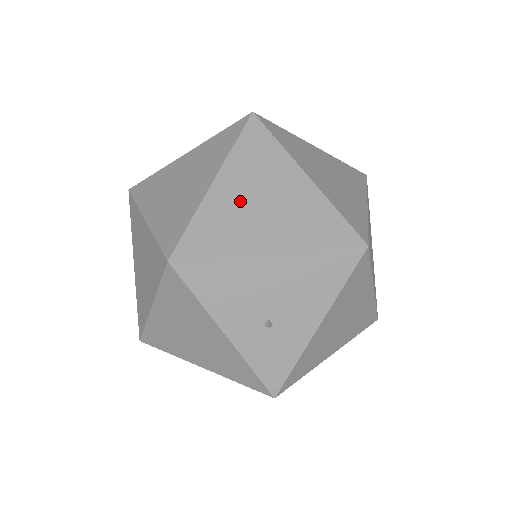
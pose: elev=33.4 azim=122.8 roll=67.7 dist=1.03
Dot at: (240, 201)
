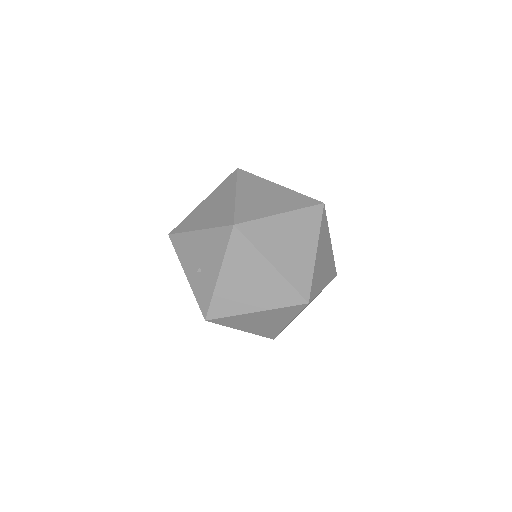
Dot at: (205, 208)
